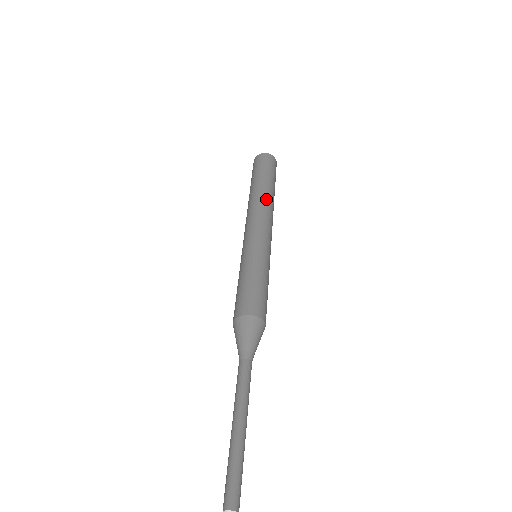
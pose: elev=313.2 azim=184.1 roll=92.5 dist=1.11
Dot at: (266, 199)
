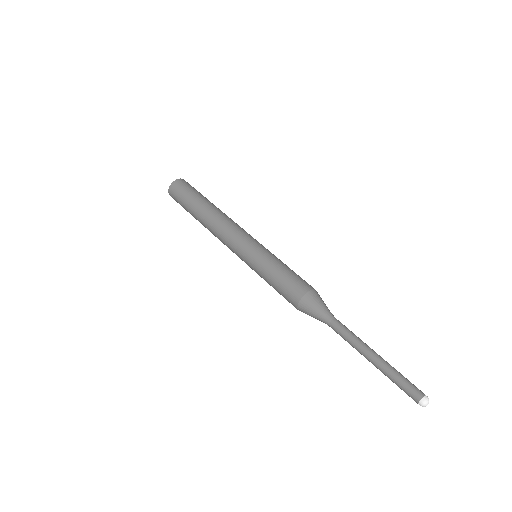
Dot at: (220, 213)
